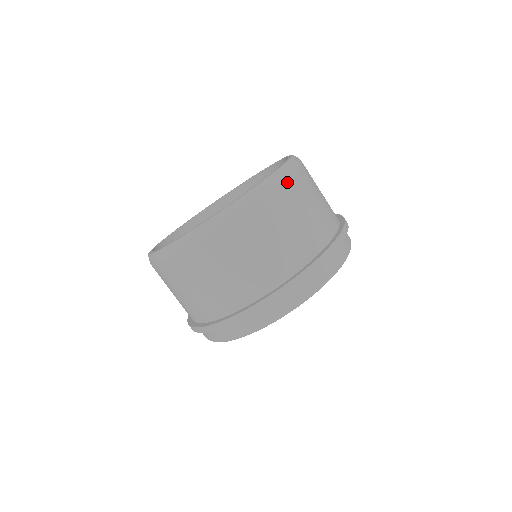
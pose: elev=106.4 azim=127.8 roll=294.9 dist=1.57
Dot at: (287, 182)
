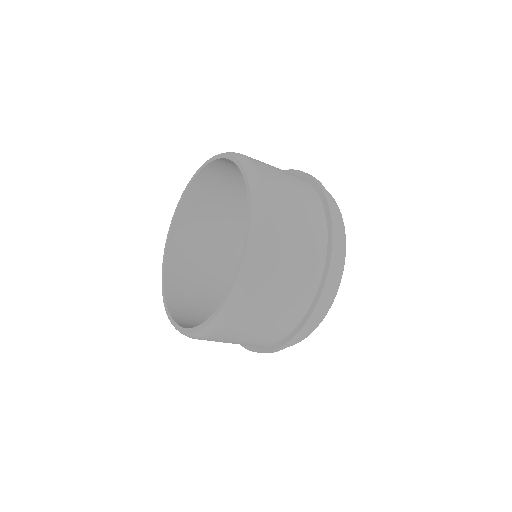
Dot at: (251, 159)
